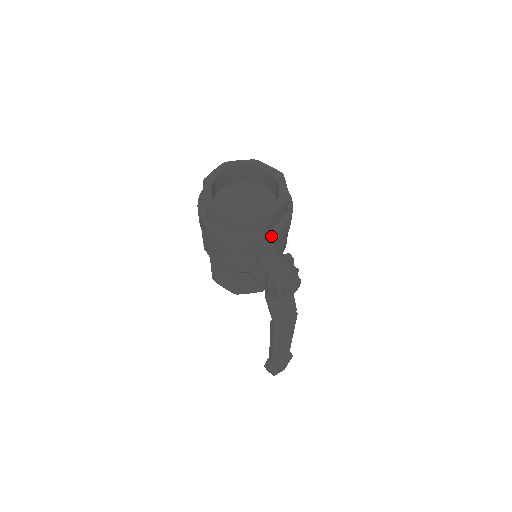
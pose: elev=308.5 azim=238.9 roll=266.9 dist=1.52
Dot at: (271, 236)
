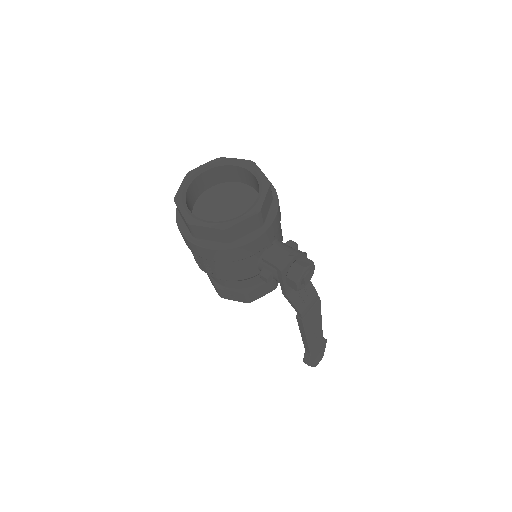
Dot at: (267, 229)
